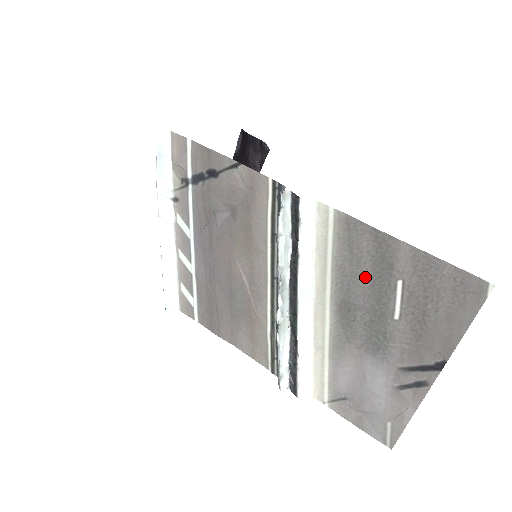
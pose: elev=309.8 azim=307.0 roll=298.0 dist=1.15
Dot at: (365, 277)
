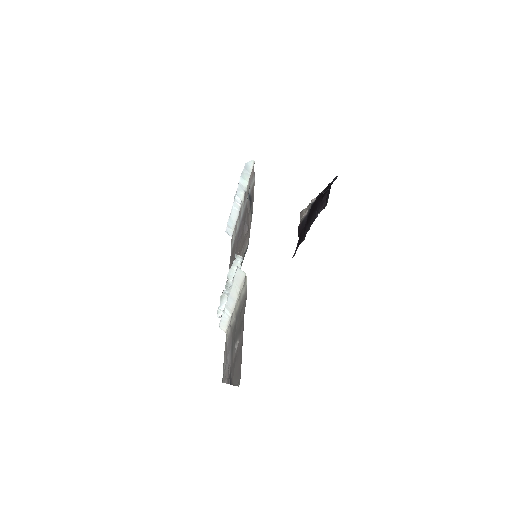
Dot at: (239, 323)
